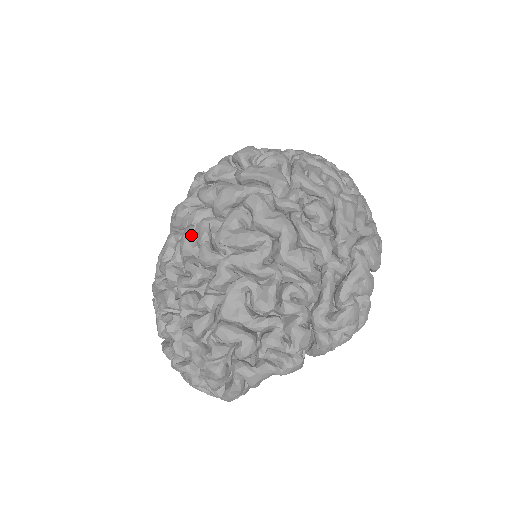
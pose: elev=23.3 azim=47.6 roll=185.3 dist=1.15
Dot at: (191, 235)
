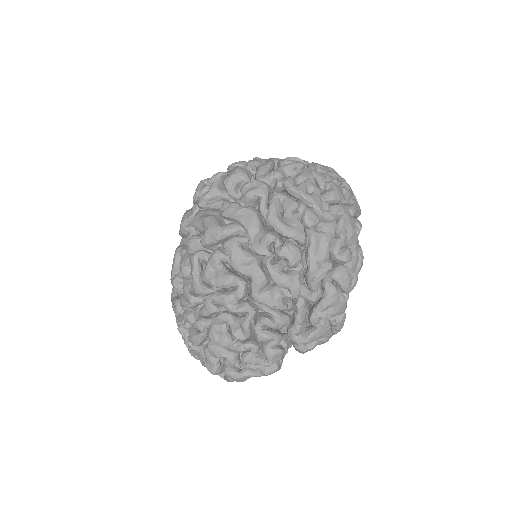
Dot at: (187, 265)
